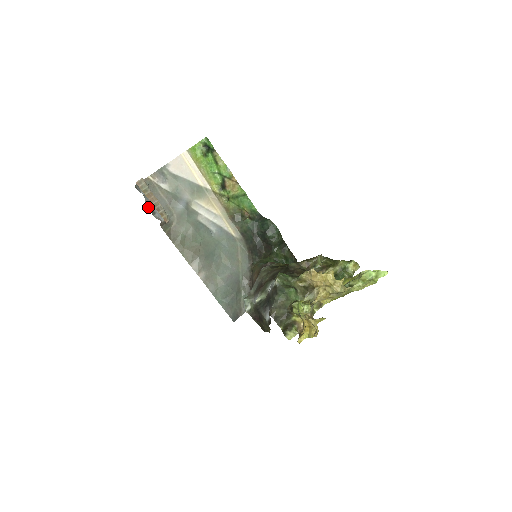
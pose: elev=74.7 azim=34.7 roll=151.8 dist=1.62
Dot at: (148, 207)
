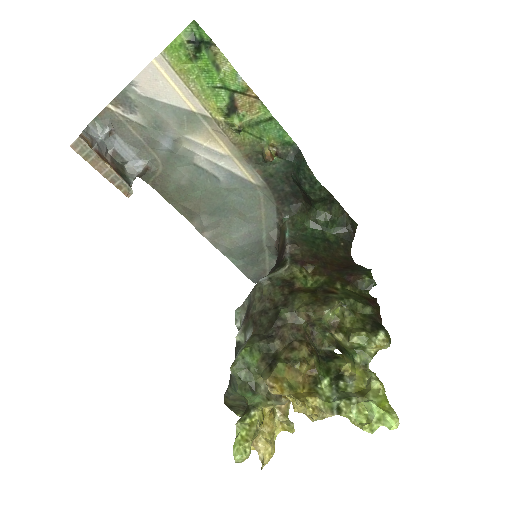
Dot at: (114, 155)
